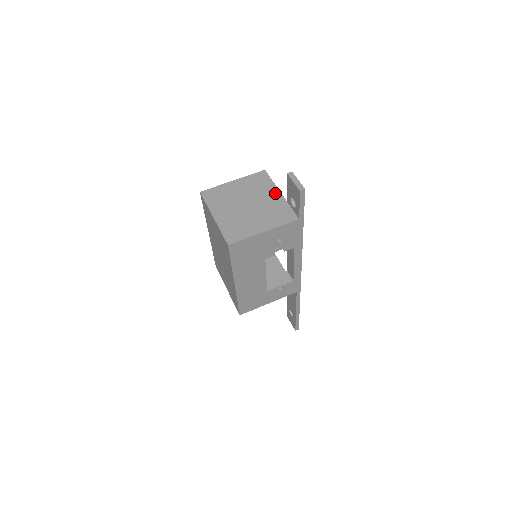
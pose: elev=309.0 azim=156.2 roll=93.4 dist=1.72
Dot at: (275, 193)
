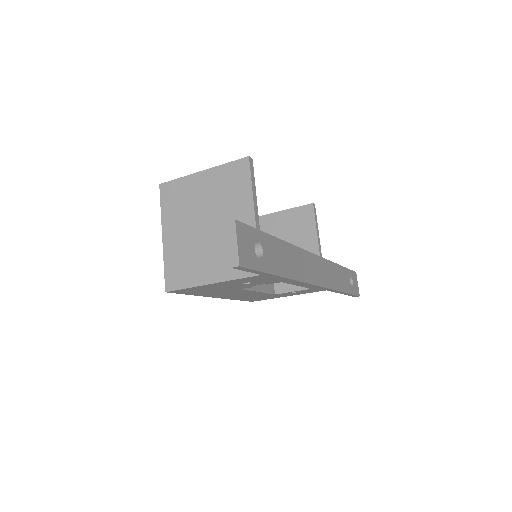
Dot at: (246, 212)
